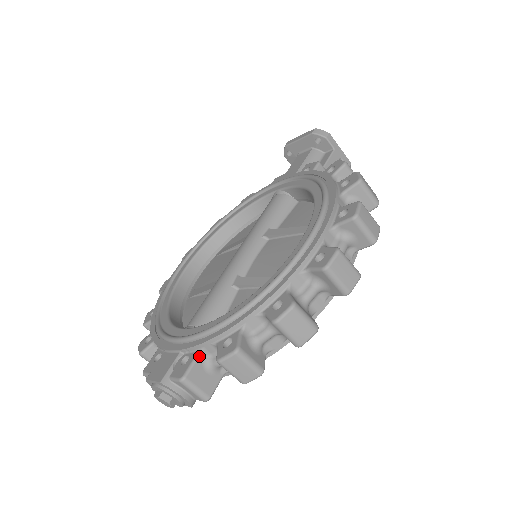
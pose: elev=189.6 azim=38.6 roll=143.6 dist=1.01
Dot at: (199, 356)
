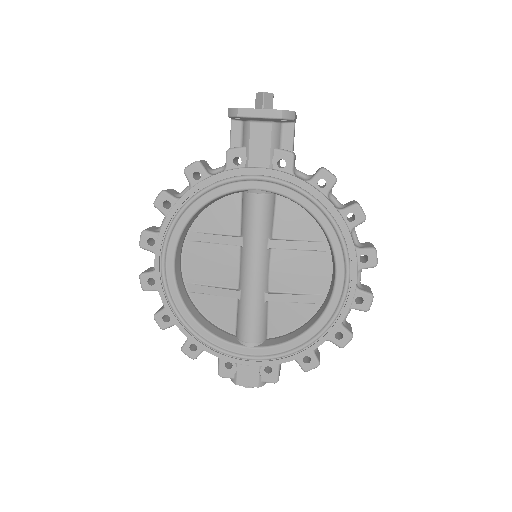
Dot at: occluded
